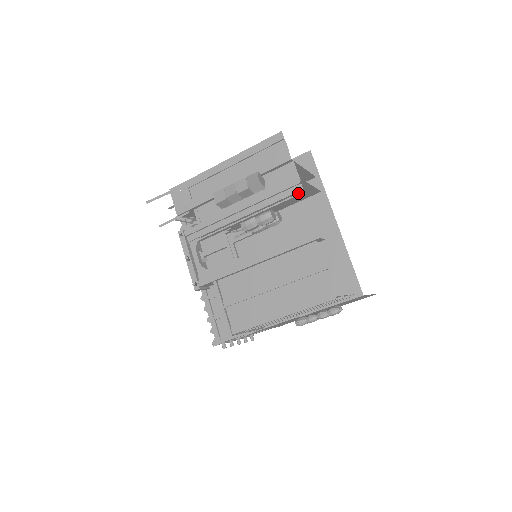
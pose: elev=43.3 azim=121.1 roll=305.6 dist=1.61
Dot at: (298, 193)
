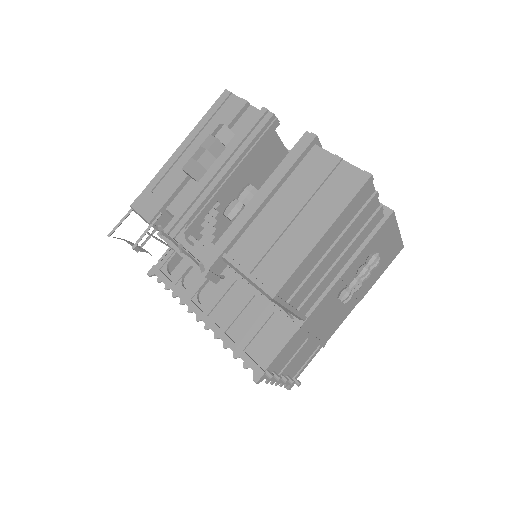
Dot at: (270, 123)
